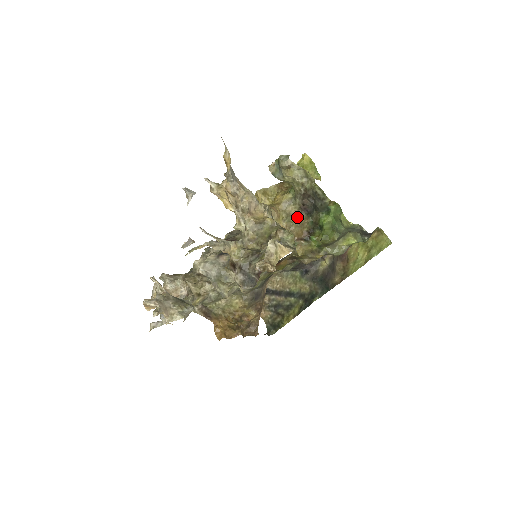
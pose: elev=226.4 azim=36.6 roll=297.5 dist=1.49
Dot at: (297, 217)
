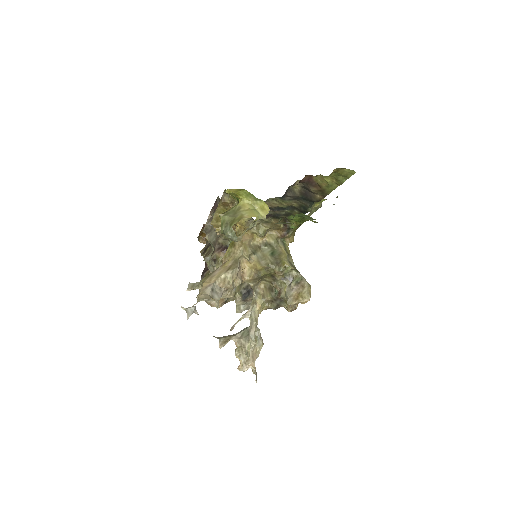
Dot at: (266, 223)
